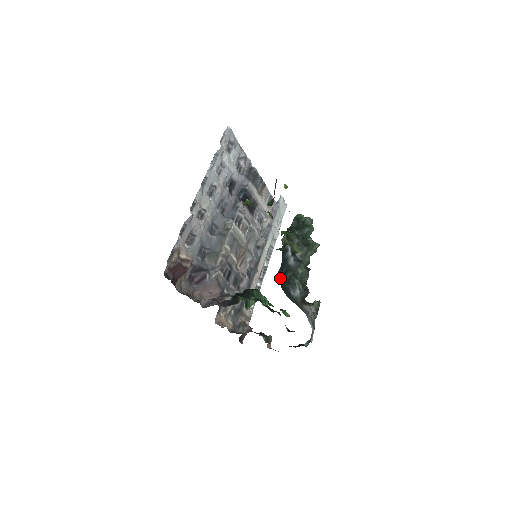
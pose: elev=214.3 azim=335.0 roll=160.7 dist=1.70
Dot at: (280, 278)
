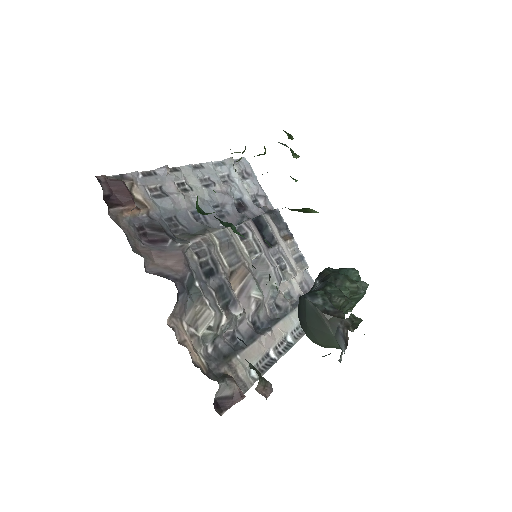
Dot at: occluded
